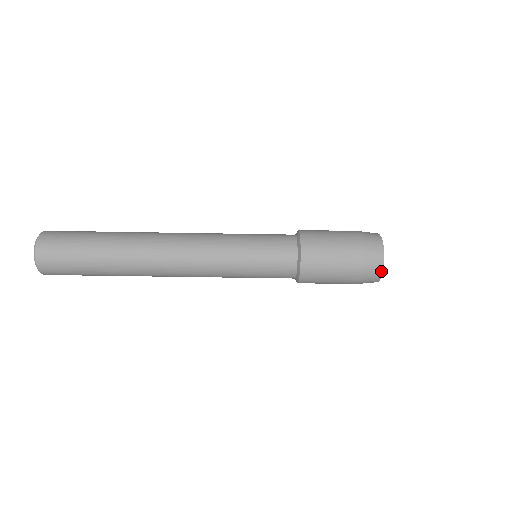
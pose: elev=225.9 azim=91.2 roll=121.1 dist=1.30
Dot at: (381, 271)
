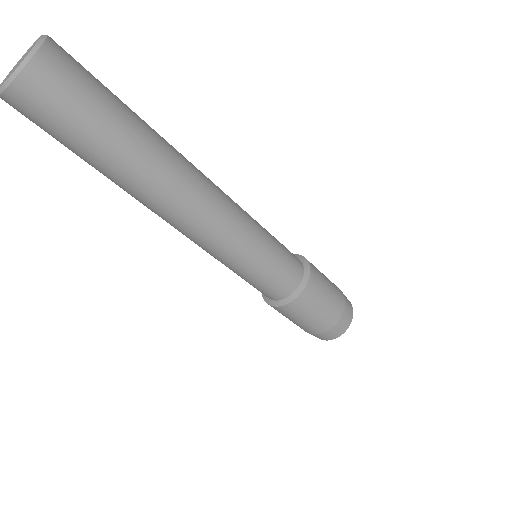
Dot at: occluded
